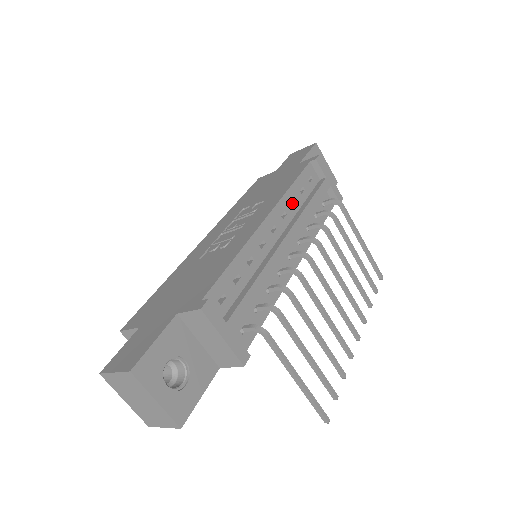
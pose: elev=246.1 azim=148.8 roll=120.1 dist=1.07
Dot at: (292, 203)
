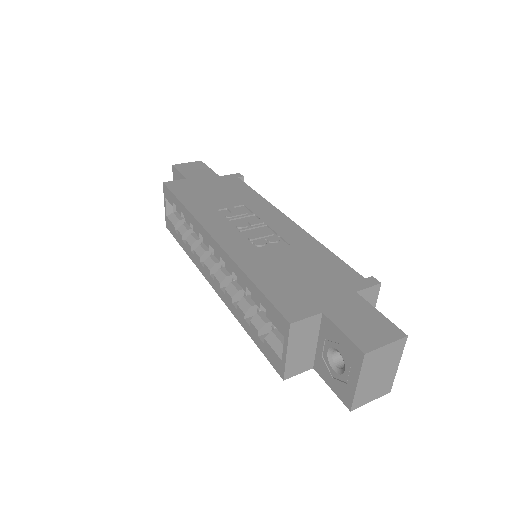
Dot at: occluded
